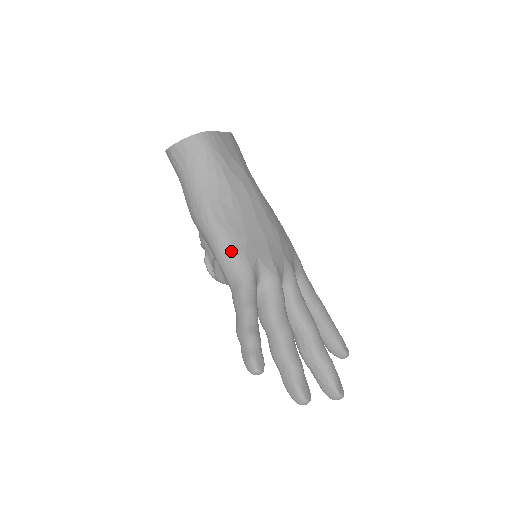
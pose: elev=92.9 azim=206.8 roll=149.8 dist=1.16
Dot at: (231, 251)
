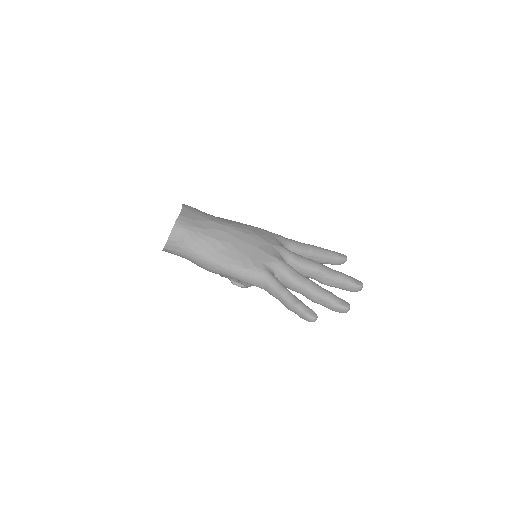
Dot at: (247, 272)
